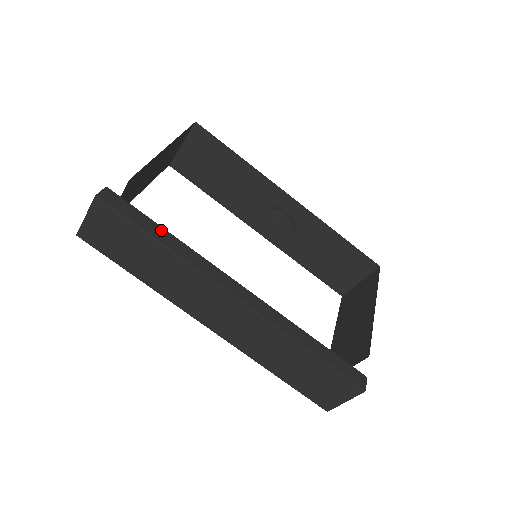
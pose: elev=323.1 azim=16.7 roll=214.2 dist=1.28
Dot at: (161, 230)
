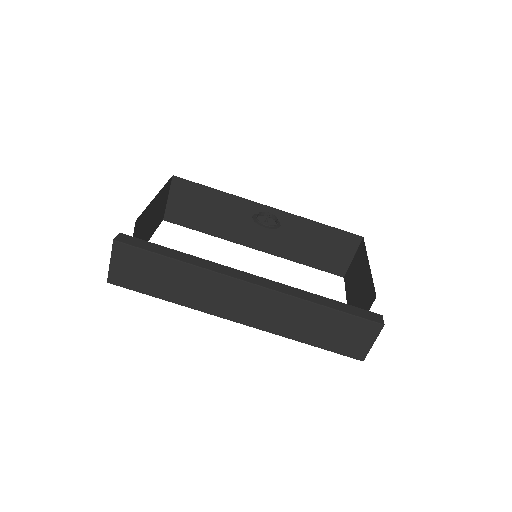
Dot at: (172, 251)
